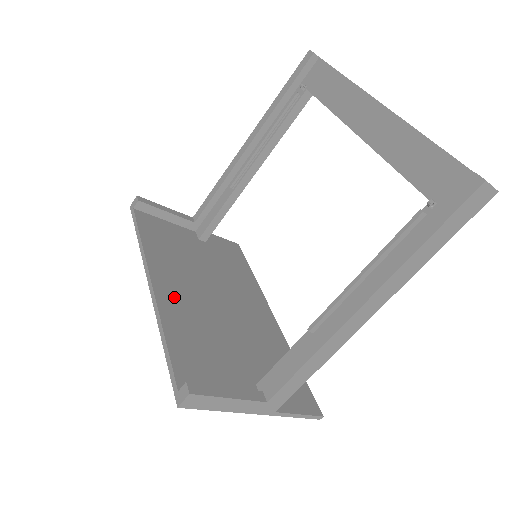
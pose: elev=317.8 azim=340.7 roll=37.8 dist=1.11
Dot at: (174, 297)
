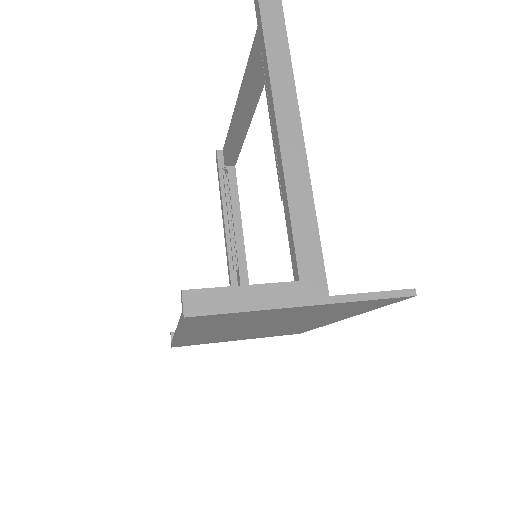
Dot at: occluded
